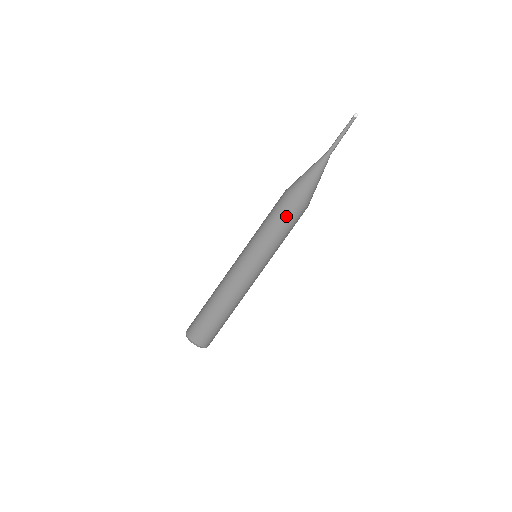
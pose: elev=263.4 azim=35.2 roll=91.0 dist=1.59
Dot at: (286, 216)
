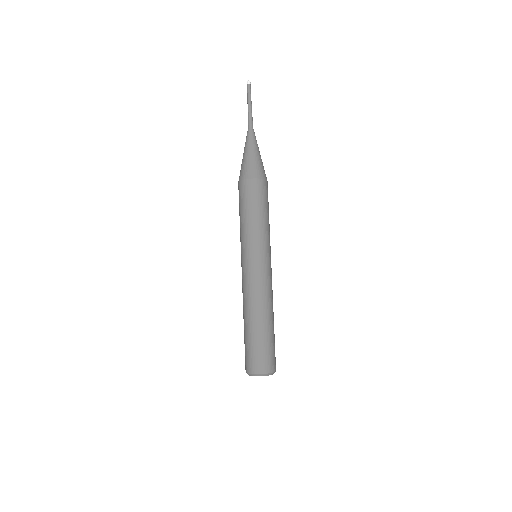
Dot at: (252, 200)
